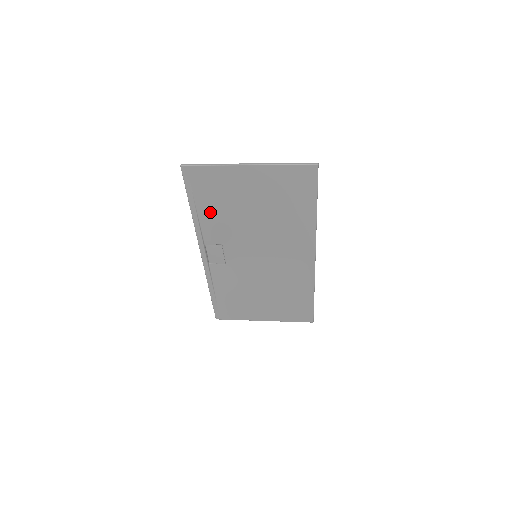
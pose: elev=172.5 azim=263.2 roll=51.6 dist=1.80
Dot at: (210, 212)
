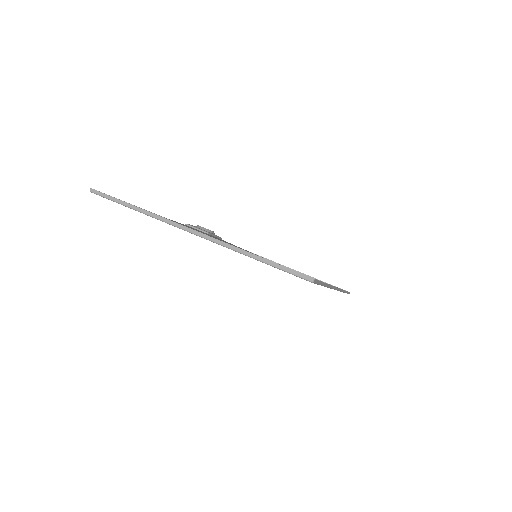
Dot at: occluded
